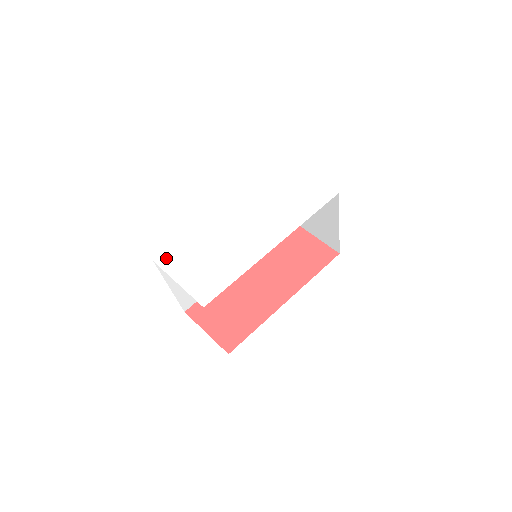
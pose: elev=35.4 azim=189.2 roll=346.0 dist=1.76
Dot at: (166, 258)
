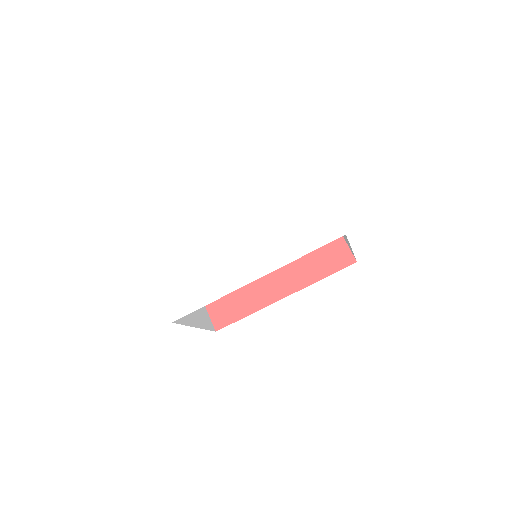
Dot at: (156, 253)
